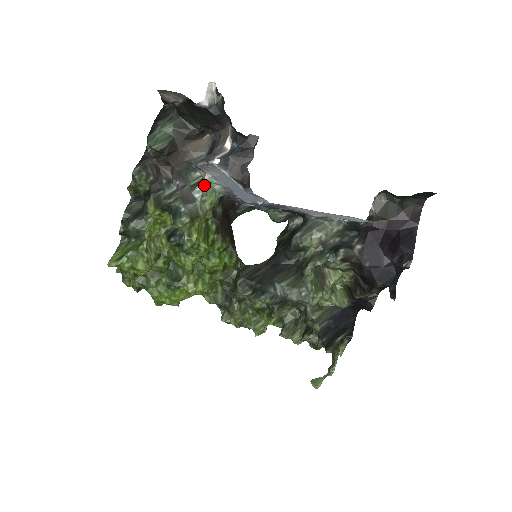
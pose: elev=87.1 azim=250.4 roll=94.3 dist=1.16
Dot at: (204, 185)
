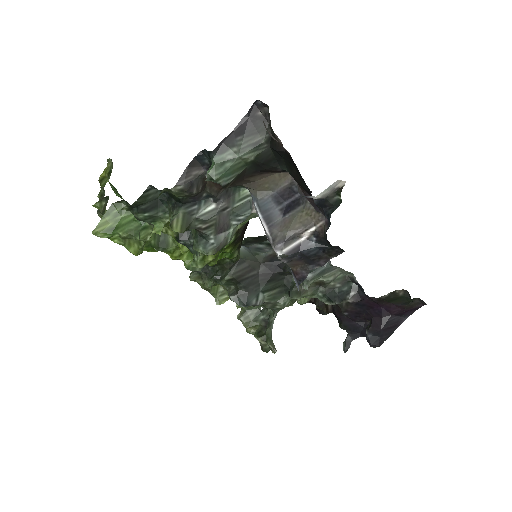
Dot at: (249, 215)
